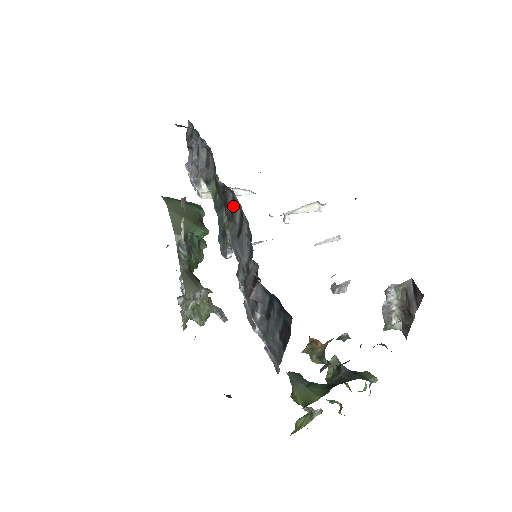
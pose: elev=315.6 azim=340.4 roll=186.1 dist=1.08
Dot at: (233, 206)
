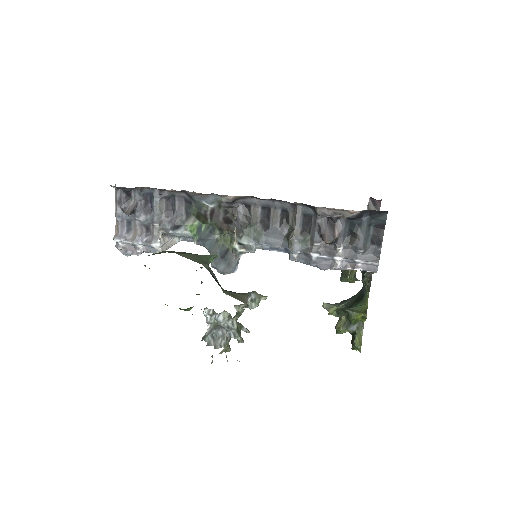
Dot at: (247, 212)
